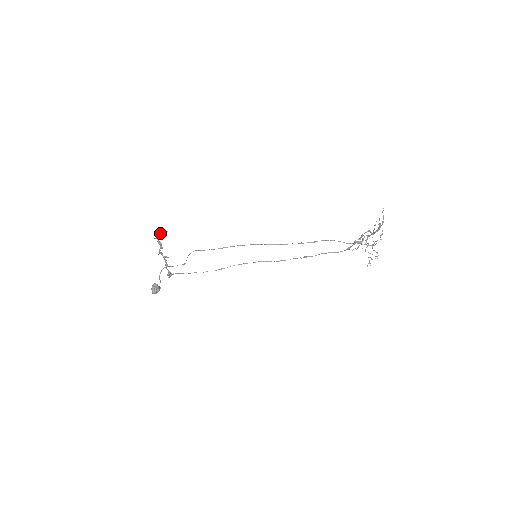
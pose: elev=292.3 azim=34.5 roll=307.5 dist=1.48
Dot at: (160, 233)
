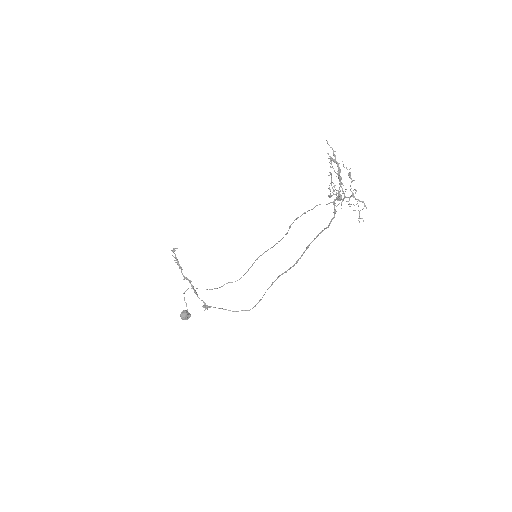
Dot at: (173, 251)
